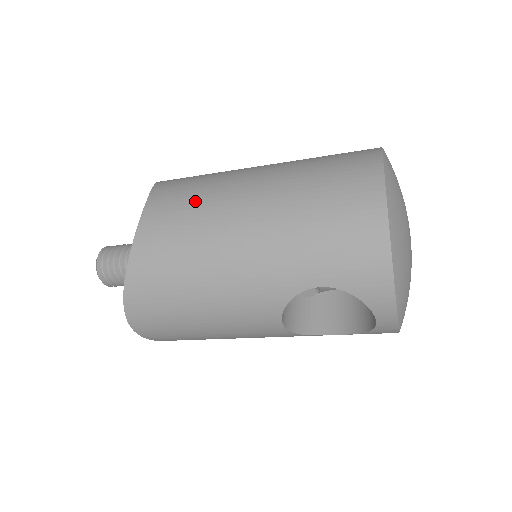
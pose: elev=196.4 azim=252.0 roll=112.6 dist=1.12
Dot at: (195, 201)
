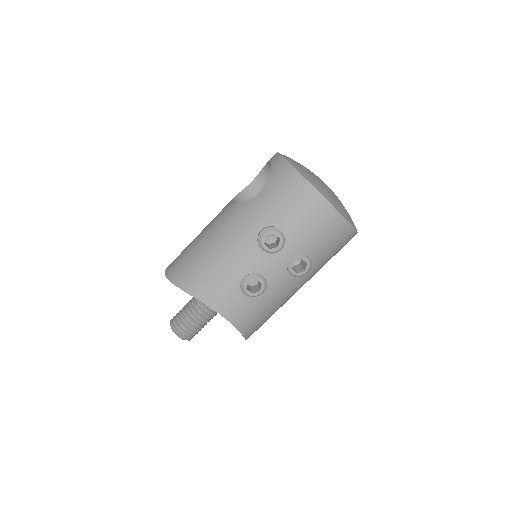
Dot at: occluded
